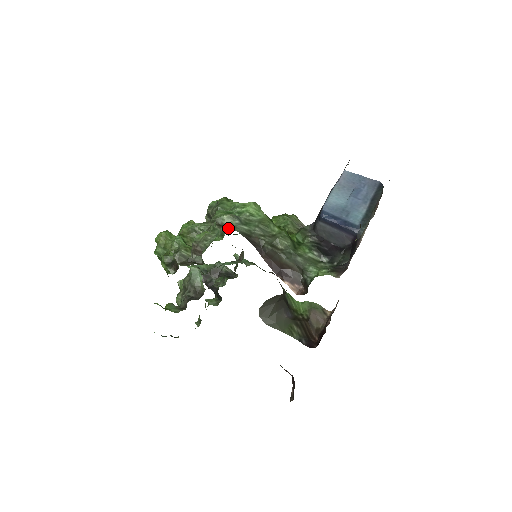
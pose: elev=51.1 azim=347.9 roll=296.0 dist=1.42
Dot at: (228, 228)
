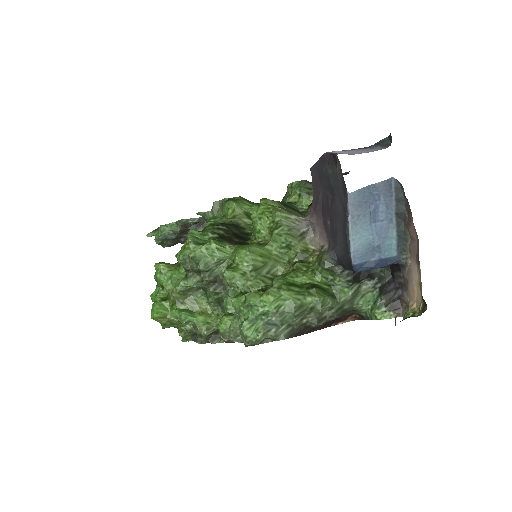
Dot at: (269, 341)
